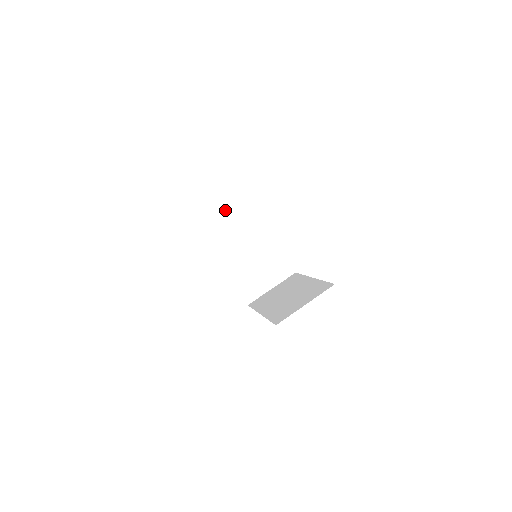
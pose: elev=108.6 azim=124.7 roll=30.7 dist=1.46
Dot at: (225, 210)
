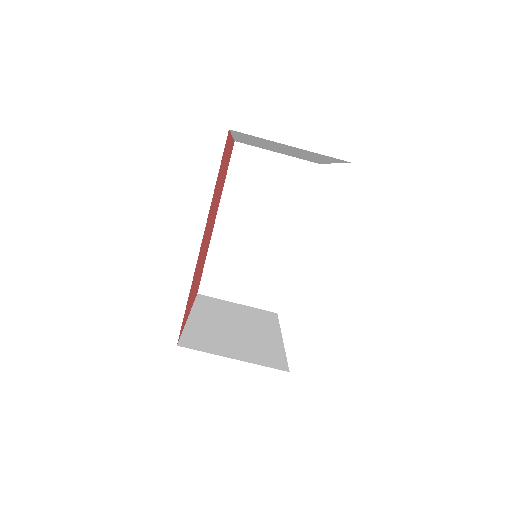
Dot at: (272, 178)
